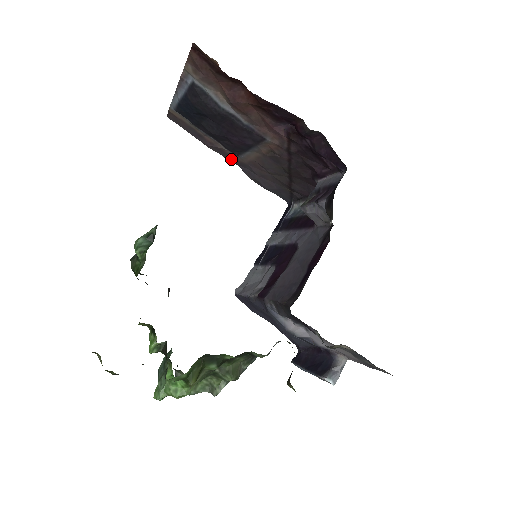
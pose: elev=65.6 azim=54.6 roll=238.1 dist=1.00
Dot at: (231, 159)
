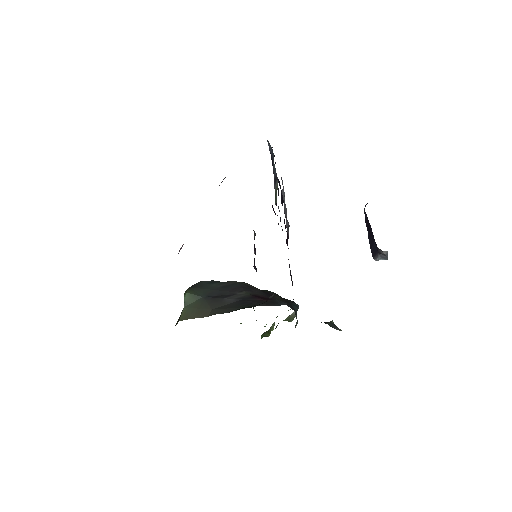
Dot at: occluded
